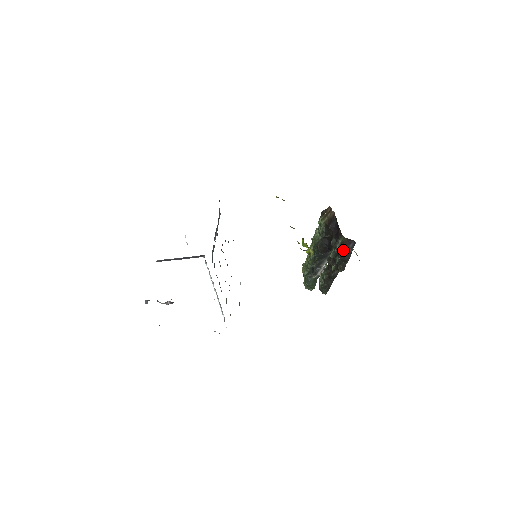
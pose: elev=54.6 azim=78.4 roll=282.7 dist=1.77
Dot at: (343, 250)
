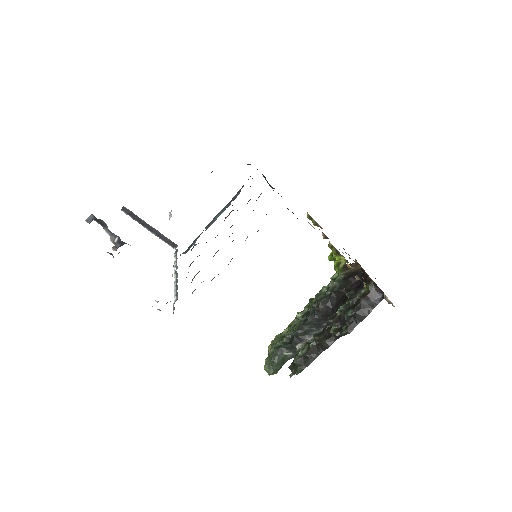
Dot at: (364, 301)
